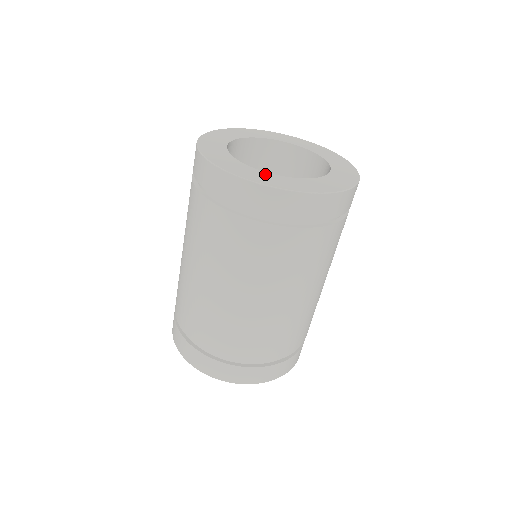
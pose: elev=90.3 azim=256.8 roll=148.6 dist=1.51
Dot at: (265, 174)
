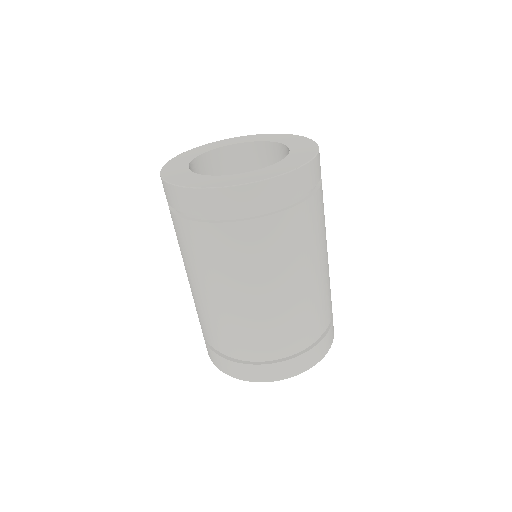
Dot at: (234, 176)
